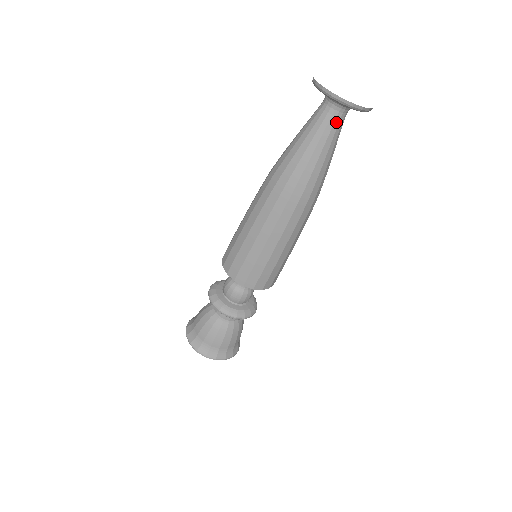
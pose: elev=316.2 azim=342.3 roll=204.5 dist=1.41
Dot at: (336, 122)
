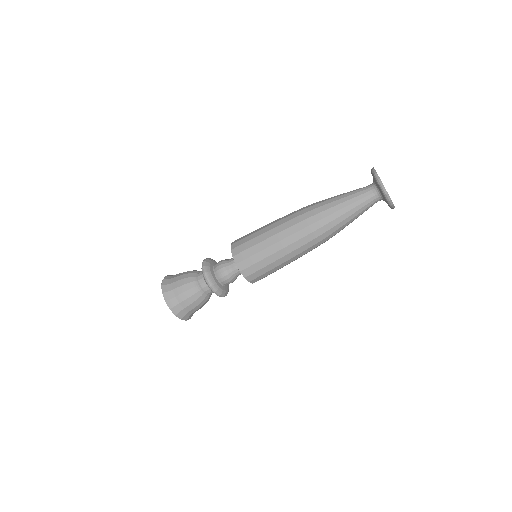
Dot at: (368, 197)
